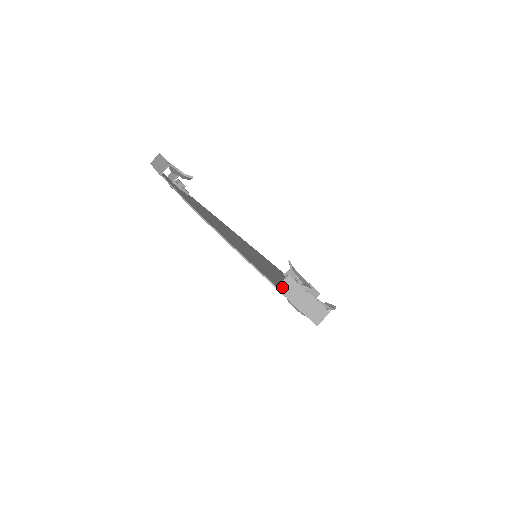
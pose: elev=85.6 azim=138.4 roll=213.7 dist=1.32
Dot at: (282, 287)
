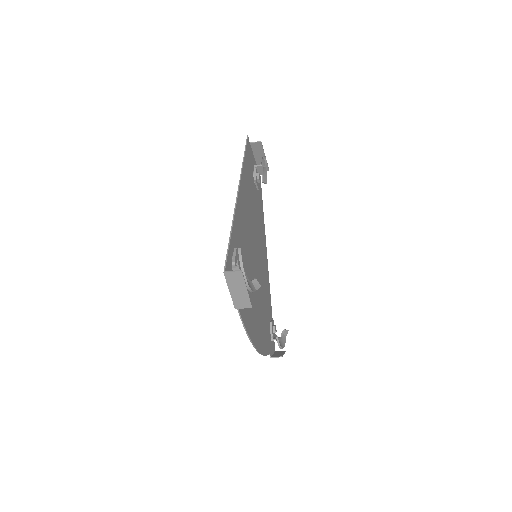
Dot at: occluded
